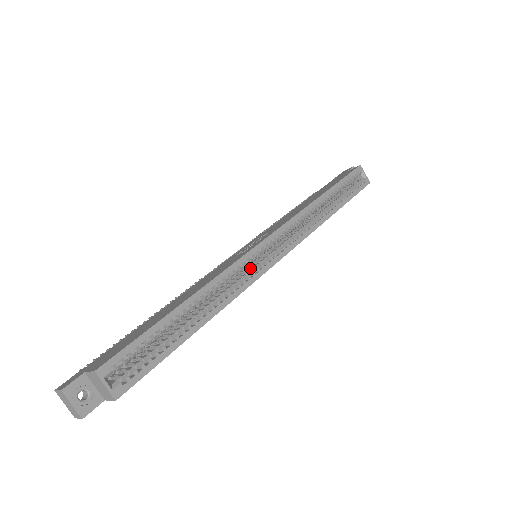
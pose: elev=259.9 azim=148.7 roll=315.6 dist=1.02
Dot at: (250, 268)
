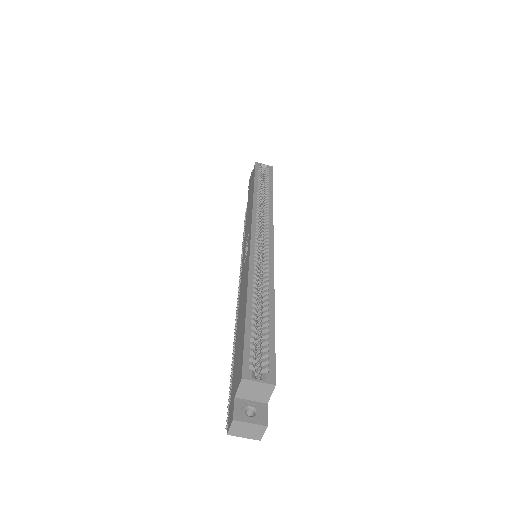
Dot at: (261, 258)
